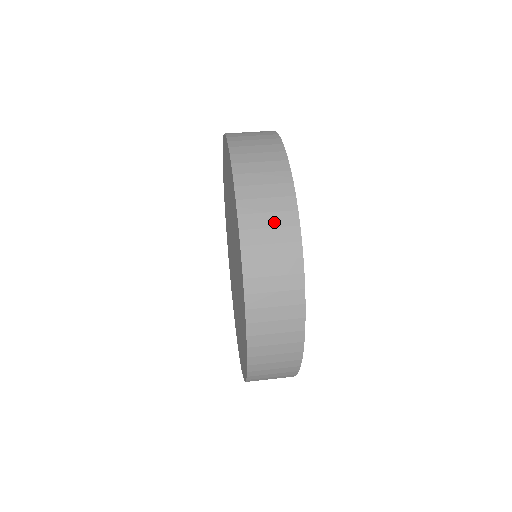
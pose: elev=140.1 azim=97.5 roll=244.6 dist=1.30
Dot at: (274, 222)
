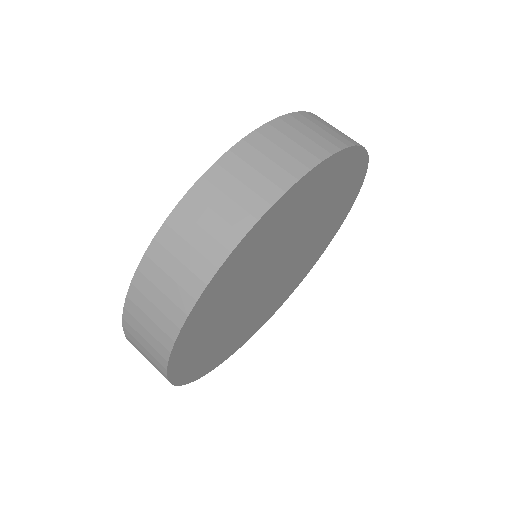
Dot at: (199, 243)
